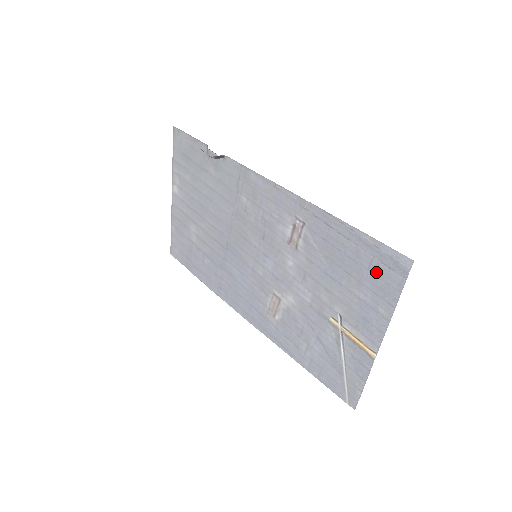
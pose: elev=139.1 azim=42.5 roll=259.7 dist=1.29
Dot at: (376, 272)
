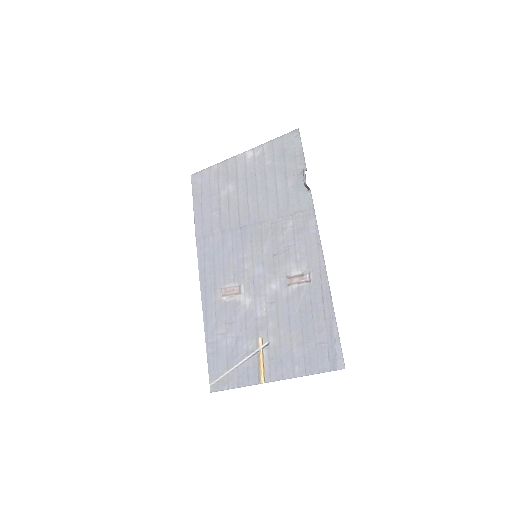
Dot at: (319, 350)
